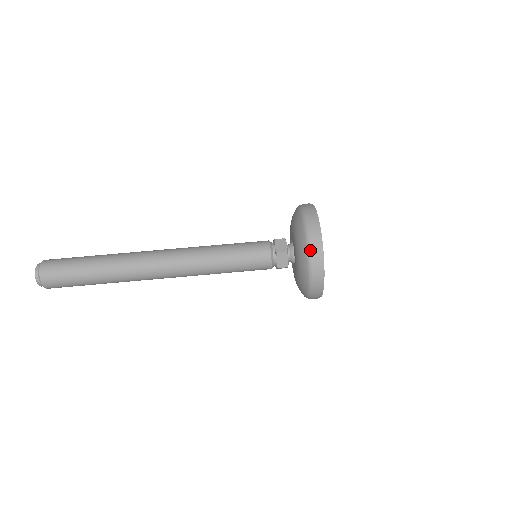
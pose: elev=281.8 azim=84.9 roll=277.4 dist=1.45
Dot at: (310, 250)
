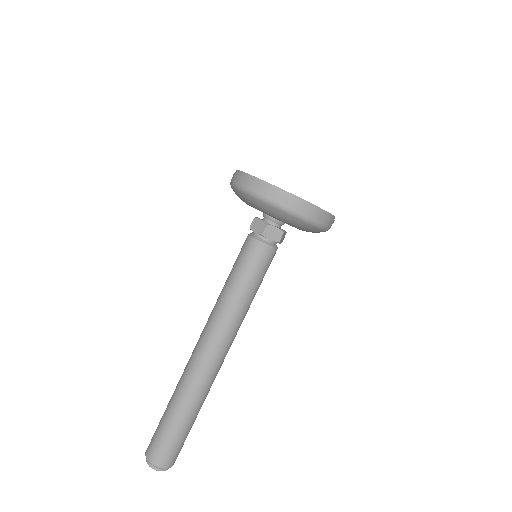
Dot at: (322, 226)
